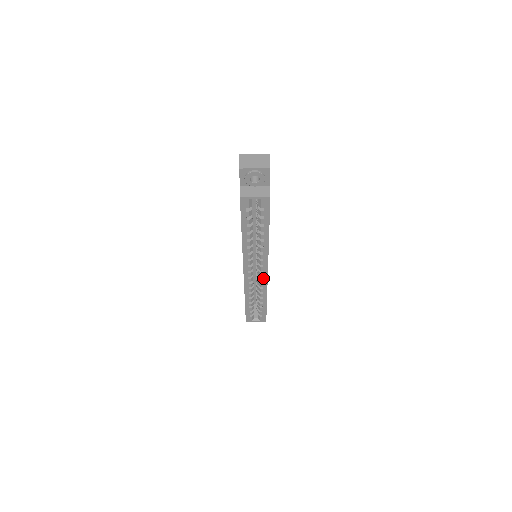
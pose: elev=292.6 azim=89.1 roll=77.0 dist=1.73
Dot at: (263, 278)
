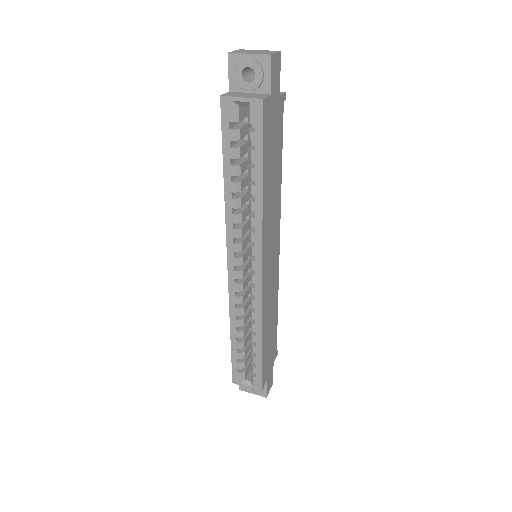
Dot at: (256, 287)
